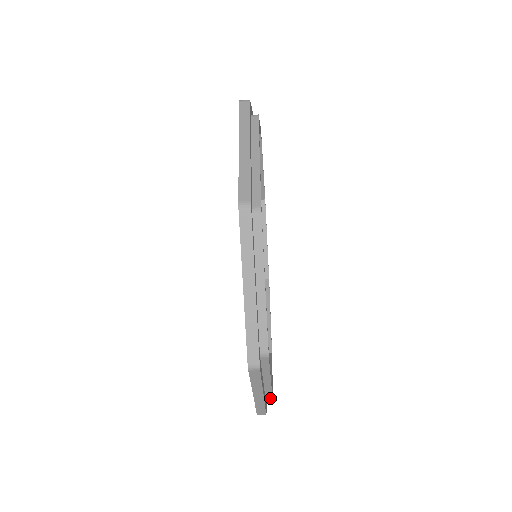
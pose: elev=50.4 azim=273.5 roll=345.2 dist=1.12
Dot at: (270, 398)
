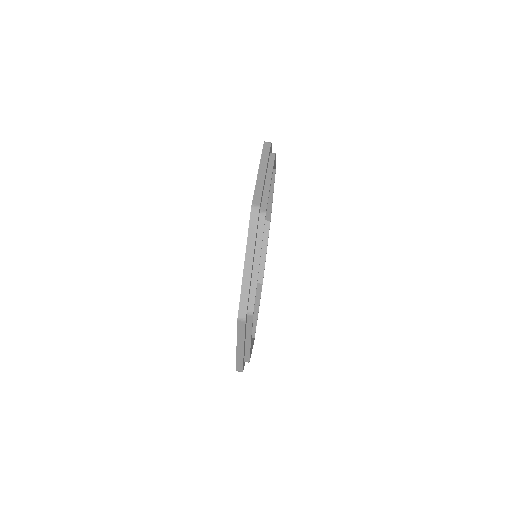
Dot at: (248, 359)
